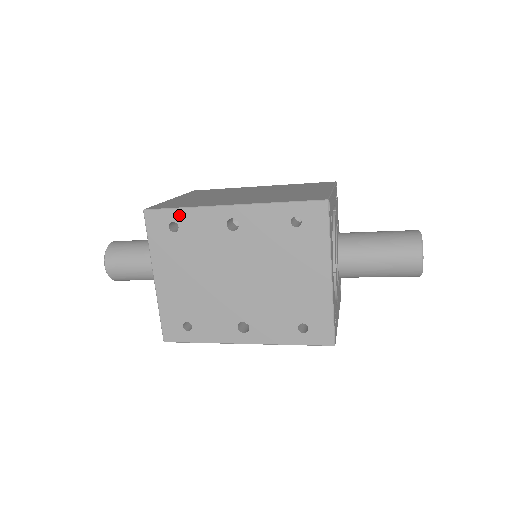
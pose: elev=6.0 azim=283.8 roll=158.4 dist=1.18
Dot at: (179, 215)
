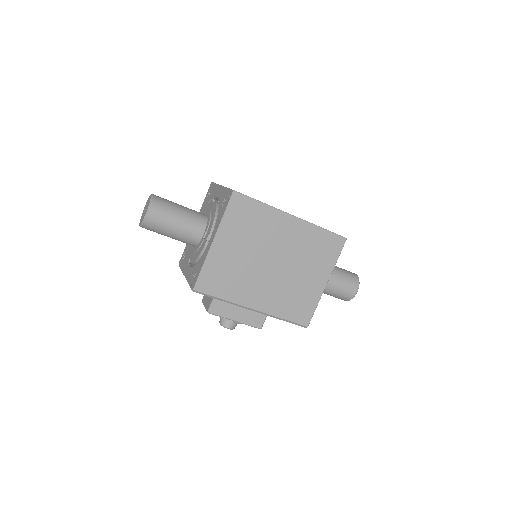
Dot at: occluded
